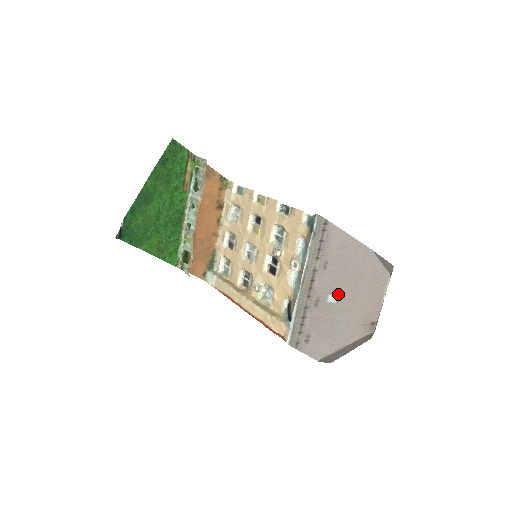
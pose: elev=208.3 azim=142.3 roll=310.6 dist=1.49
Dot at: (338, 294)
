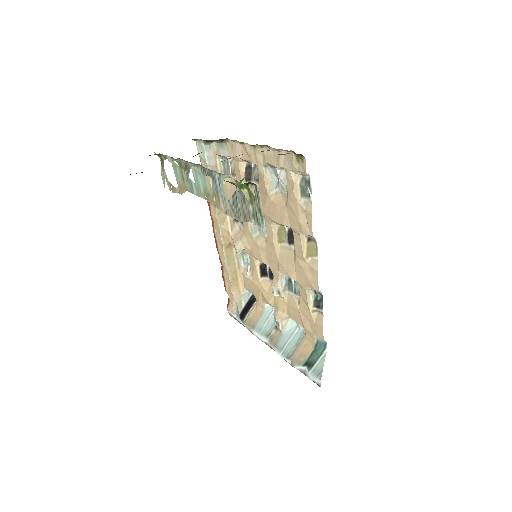
Dot at: occluded
